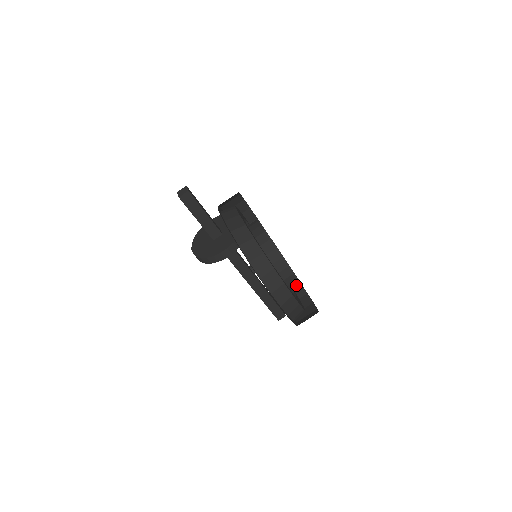
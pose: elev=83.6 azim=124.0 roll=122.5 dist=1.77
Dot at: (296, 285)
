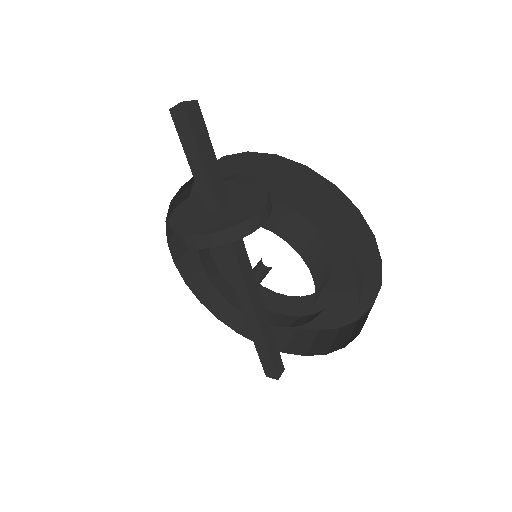
Dot at: (325, 284)
